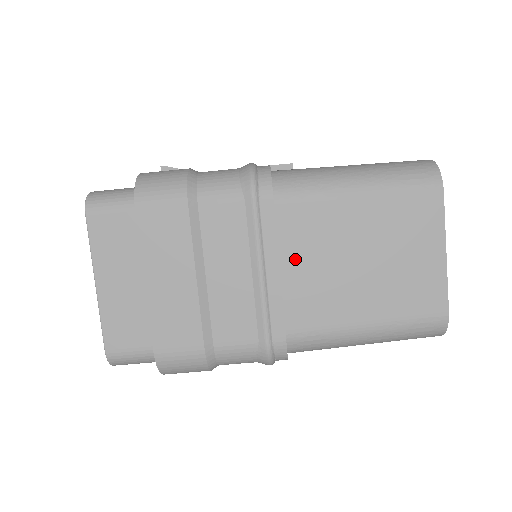
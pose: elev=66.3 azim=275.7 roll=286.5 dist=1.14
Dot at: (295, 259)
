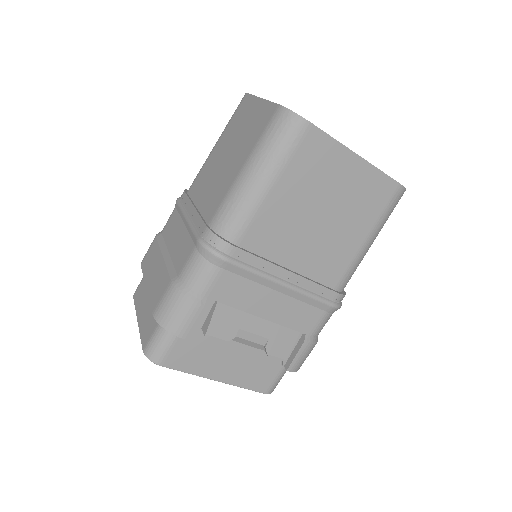
Dot at: (201, 196)
